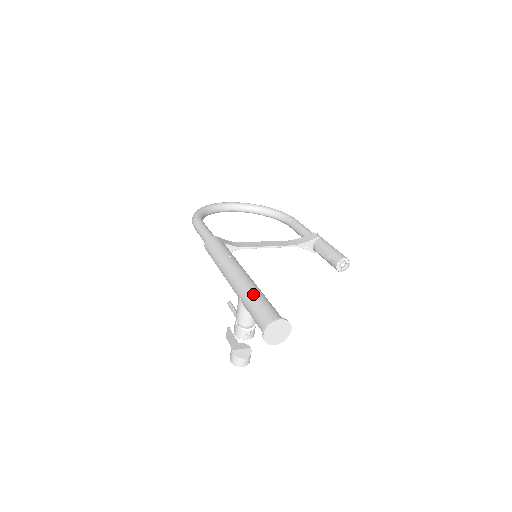
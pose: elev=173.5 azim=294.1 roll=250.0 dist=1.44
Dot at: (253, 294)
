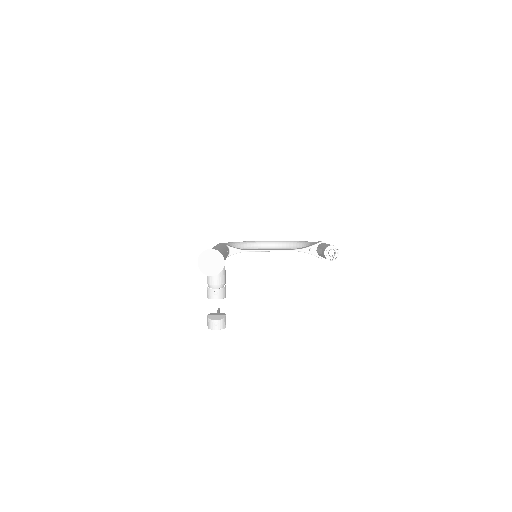
Dot at: occluded
